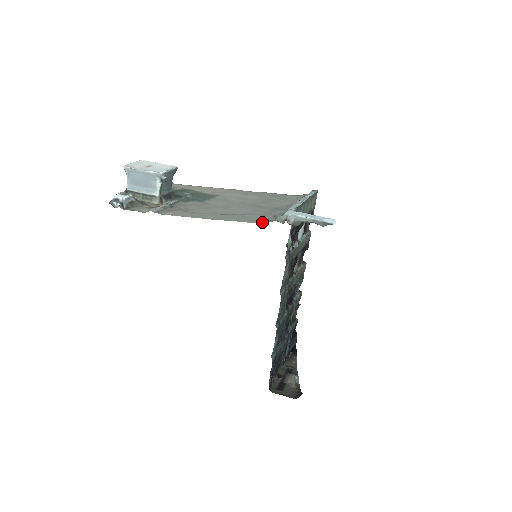
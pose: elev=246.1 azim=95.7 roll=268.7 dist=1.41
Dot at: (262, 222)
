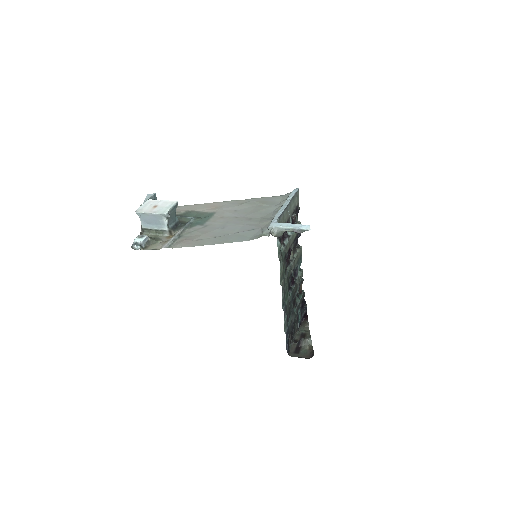
Dot at: (252, 239)
